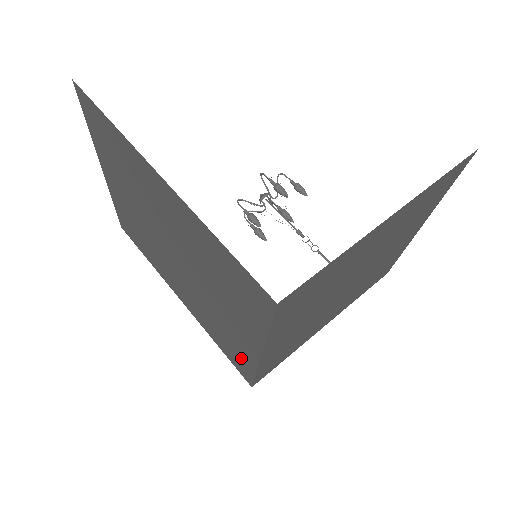
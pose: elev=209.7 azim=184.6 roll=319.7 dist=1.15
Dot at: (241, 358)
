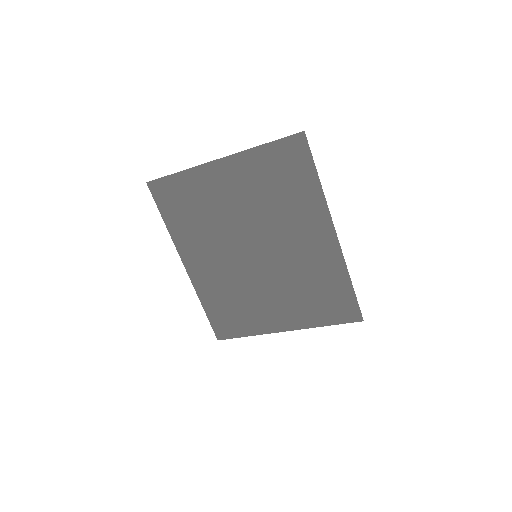
Dot at: (242, 324)
